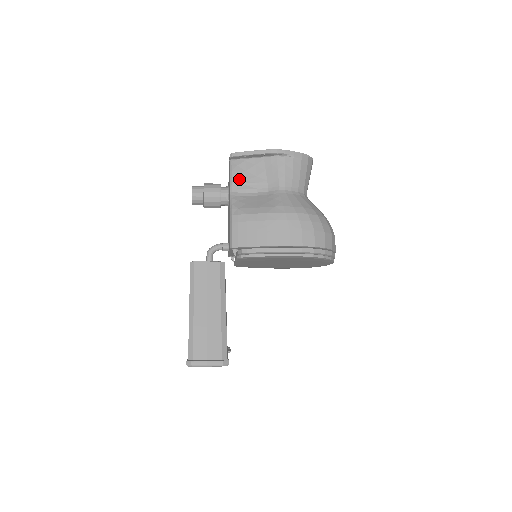
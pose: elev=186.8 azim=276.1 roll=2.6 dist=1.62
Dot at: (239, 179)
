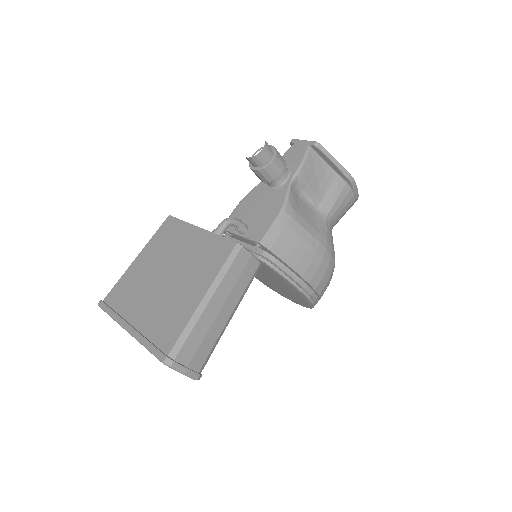
Dot at: (306, 175)
